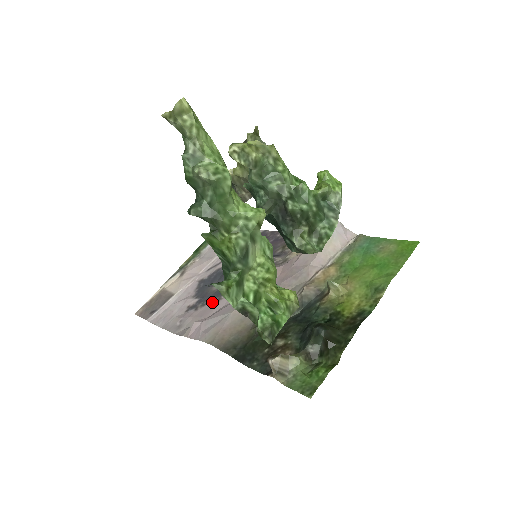
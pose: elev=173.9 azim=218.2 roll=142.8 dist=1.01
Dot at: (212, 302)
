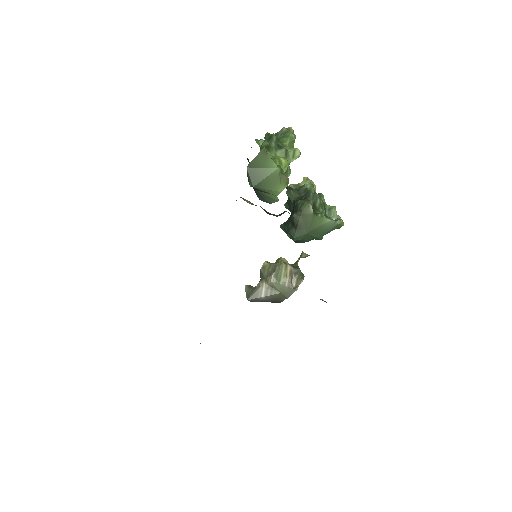
Dot at: occluded
